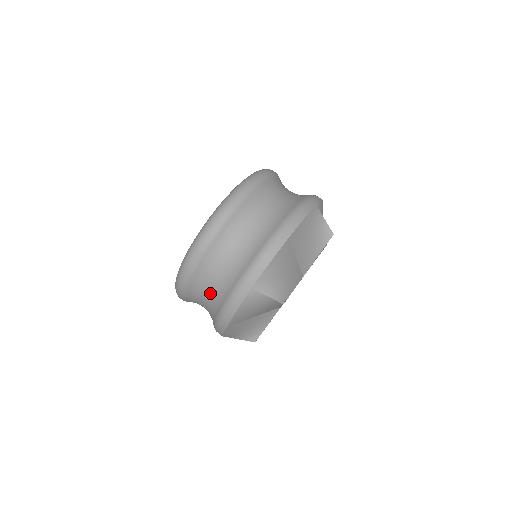
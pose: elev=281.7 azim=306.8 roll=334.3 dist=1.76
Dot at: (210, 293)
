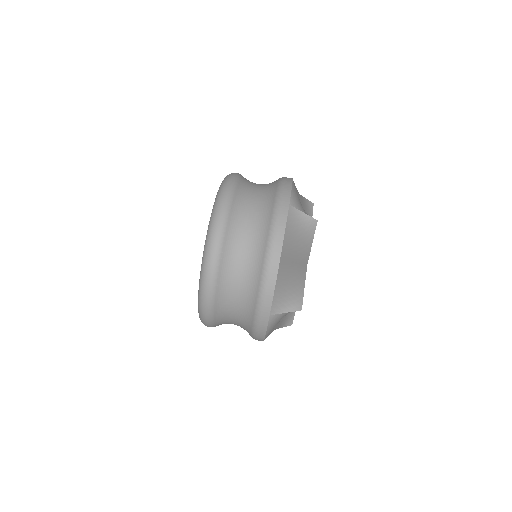
Dot at: (235, 322)
